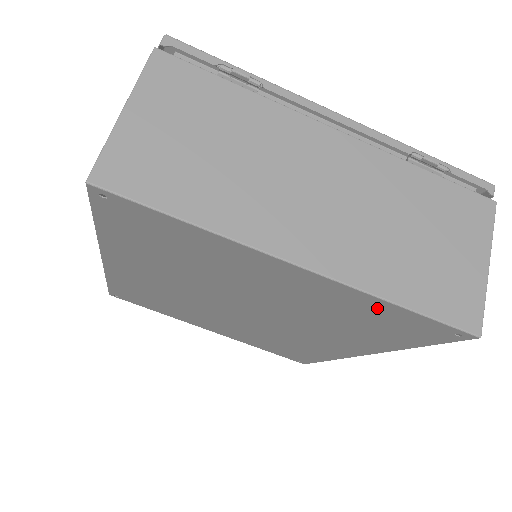
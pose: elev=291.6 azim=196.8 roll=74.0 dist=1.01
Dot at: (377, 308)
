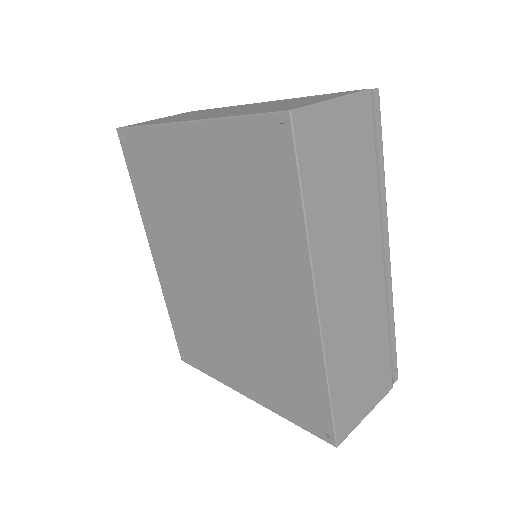
Dot at: (233, 139)
